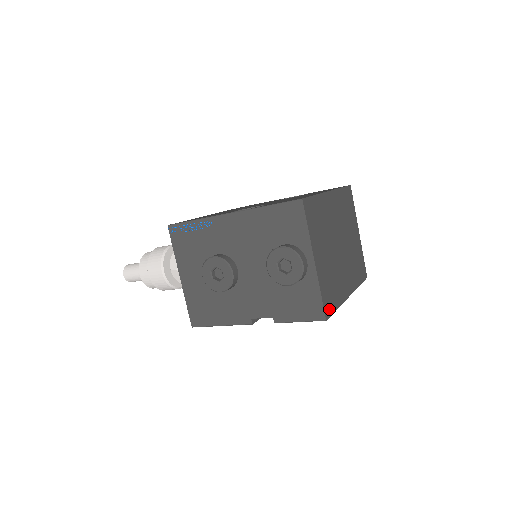
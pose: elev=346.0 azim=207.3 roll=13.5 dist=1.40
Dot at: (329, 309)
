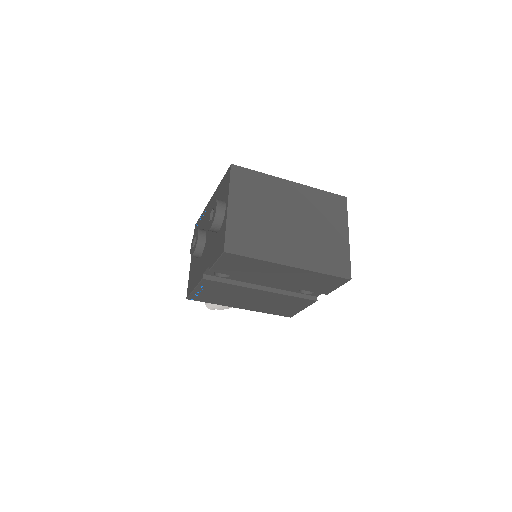
Dot at: (236, 248)
